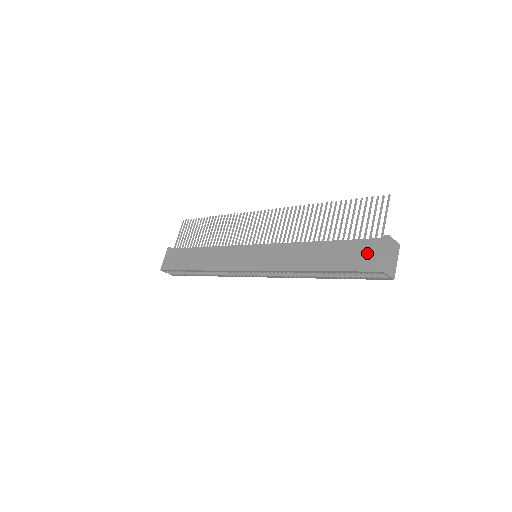
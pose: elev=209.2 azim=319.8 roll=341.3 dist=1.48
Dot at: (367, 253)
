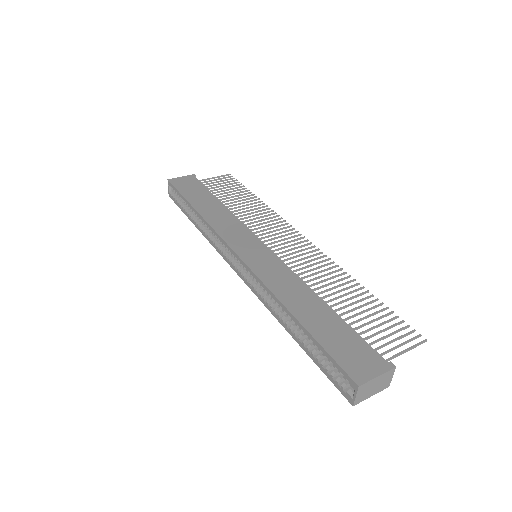
Dot at: (360, 357)
